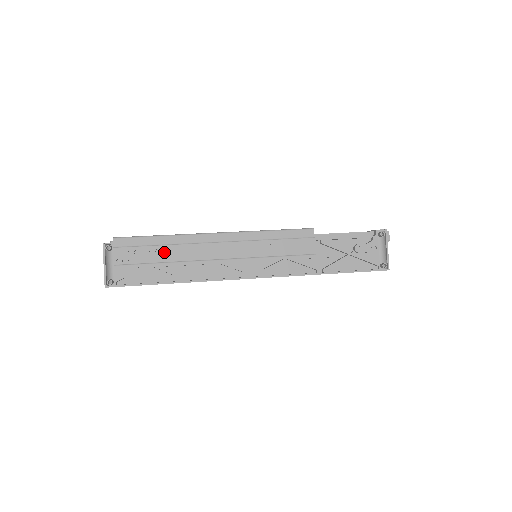
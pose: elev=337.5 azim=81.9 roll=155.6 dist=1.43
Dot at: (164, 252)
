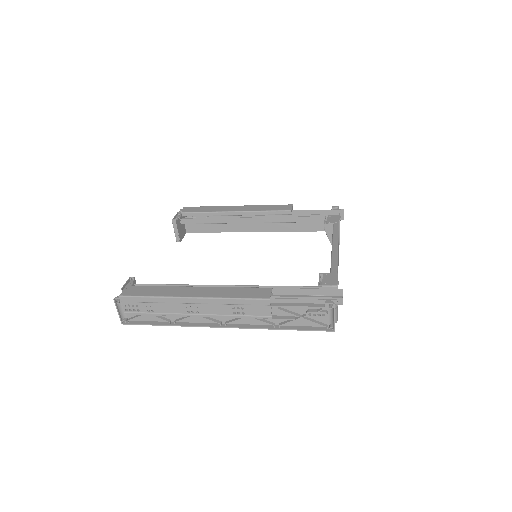
Dot at: (156, 307)
